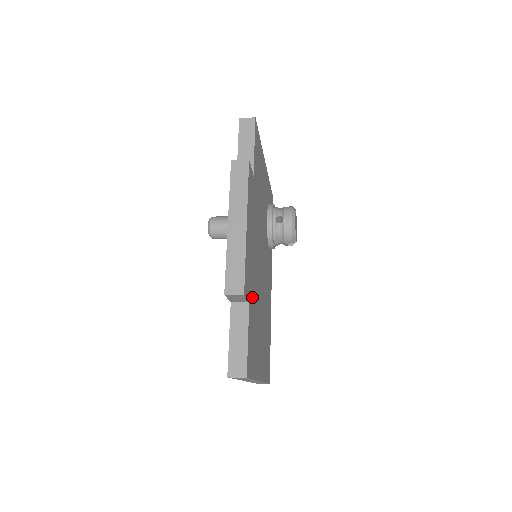
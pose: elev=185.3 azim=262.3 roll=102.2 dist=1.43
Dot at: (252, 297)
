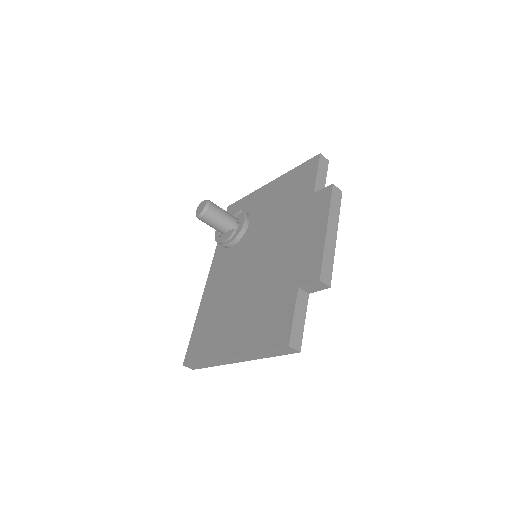
Dot at: occluded
